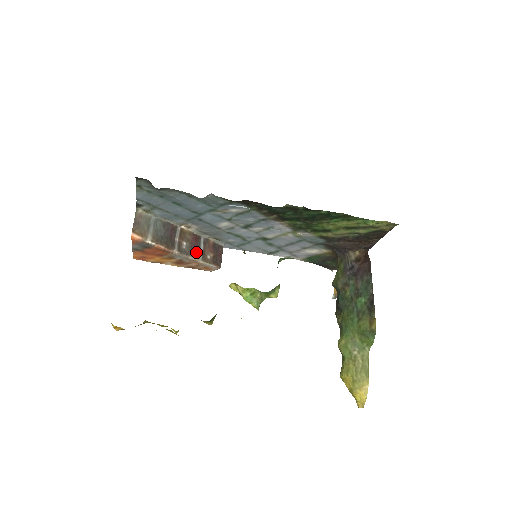
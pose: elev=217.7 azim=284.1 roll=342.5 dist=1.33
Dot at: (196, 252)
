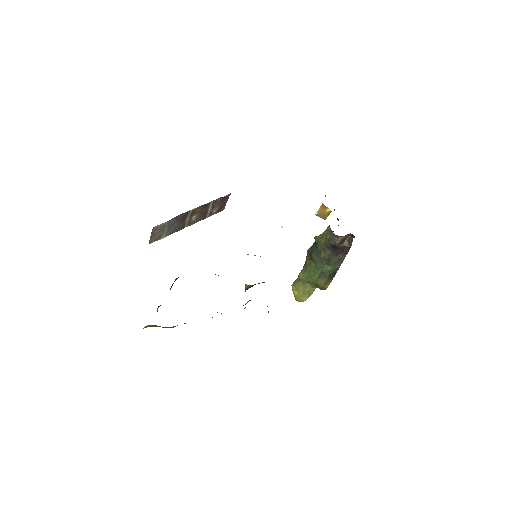
Dot at: (204, 216)
